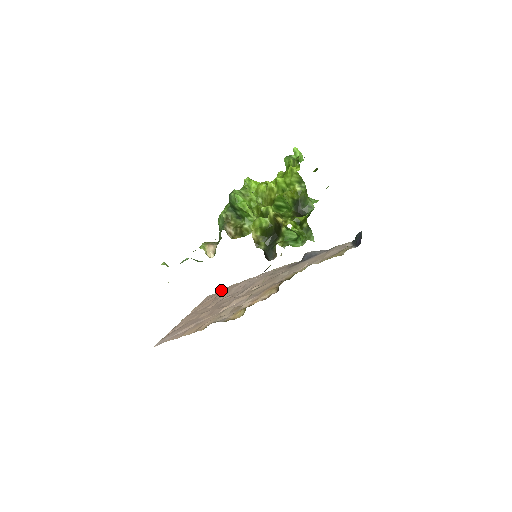
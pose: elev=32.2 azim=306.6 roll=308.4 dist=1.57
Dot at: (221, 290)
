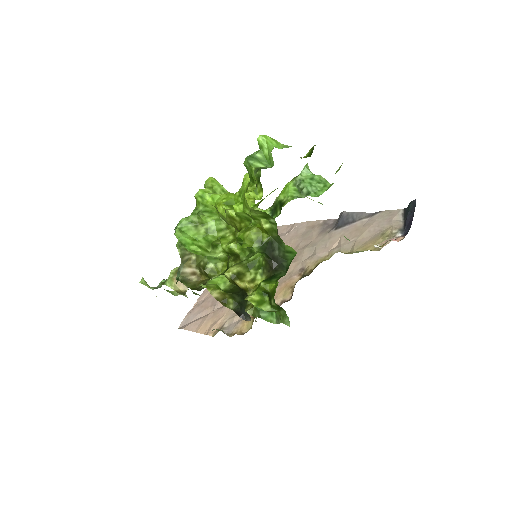
Dot at: occluded
